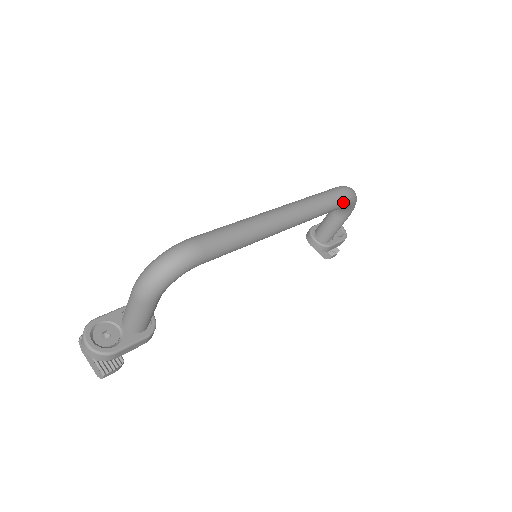
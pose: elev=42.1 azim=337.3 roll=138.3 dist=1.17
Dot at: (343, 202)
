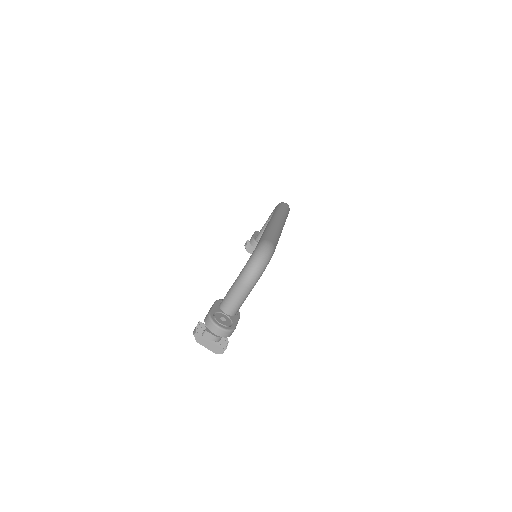
Dot at: occluded
